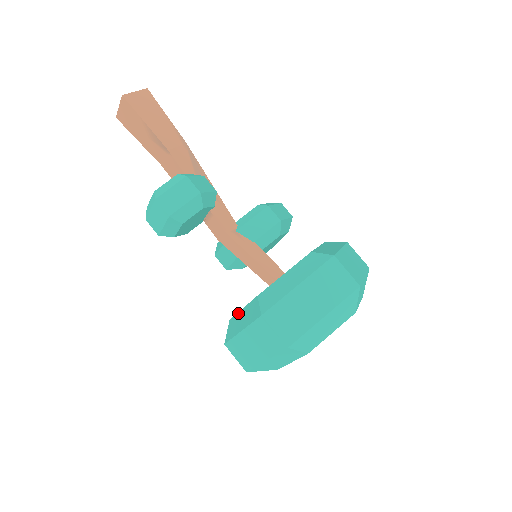
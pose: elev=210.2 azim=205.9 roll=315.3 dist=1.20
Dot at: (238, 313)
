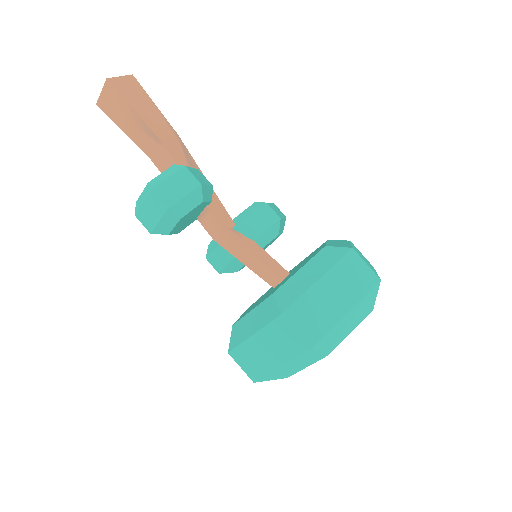
Dot at: (245, 316)
